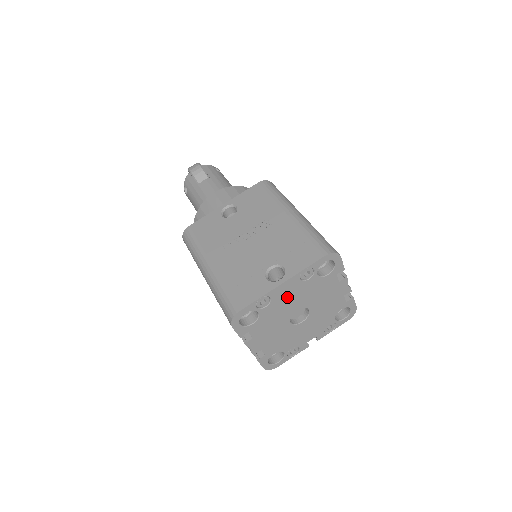
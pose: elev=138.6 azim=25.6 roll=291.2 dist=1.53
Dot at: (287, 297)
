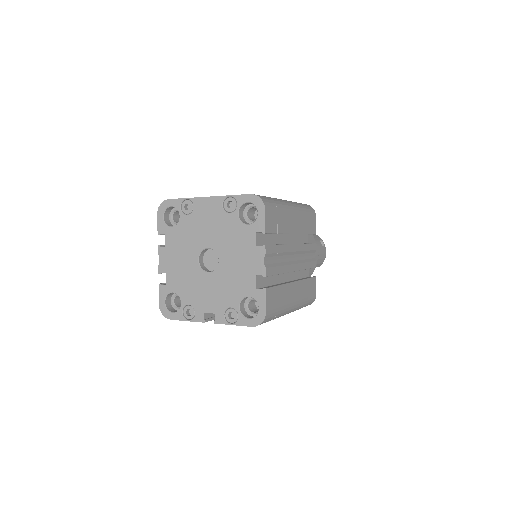
Dot at: (206, 220)
